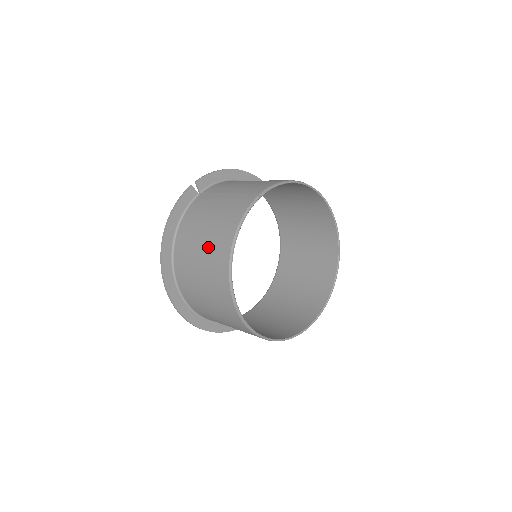
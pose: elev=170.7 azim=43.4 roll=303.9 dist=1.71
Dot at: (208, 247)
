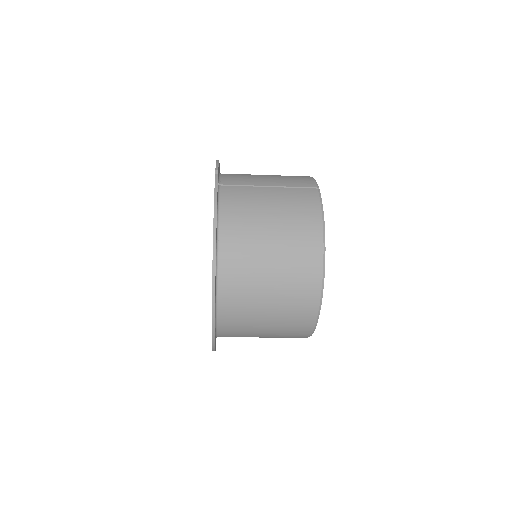
Dot at: (285, 242)
